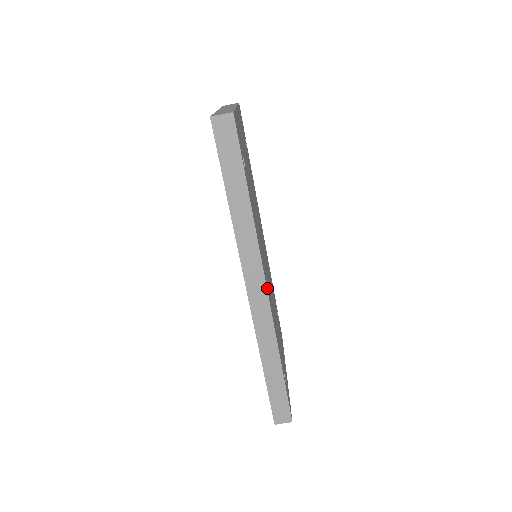
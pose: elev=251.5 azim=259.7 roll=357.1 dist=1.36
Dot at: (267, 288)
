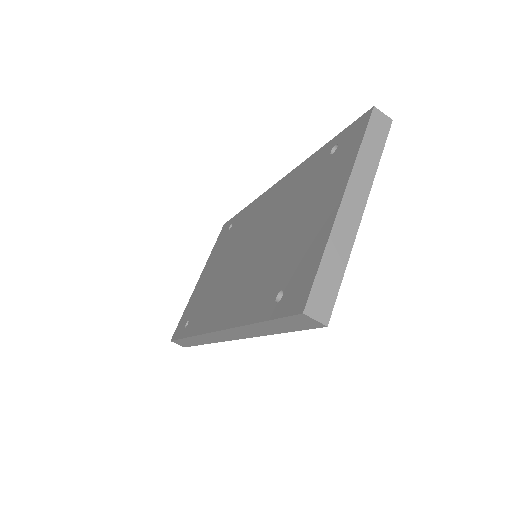
Dot at: occluded
